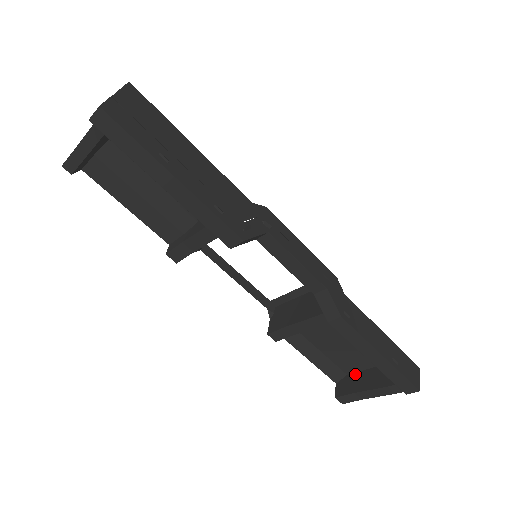
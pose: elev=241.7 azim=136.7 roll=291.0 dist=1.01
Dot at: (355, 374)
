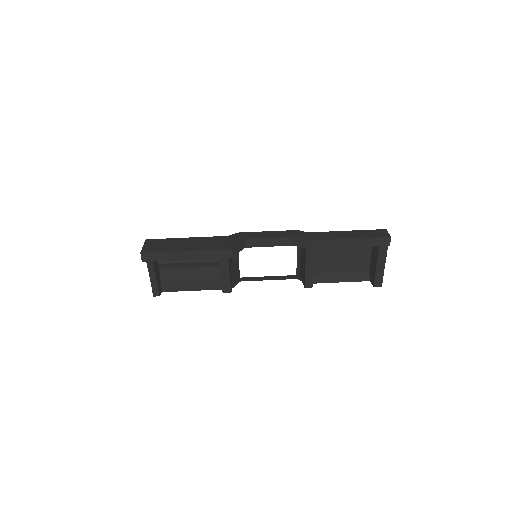
Dot at: (370, 266)
